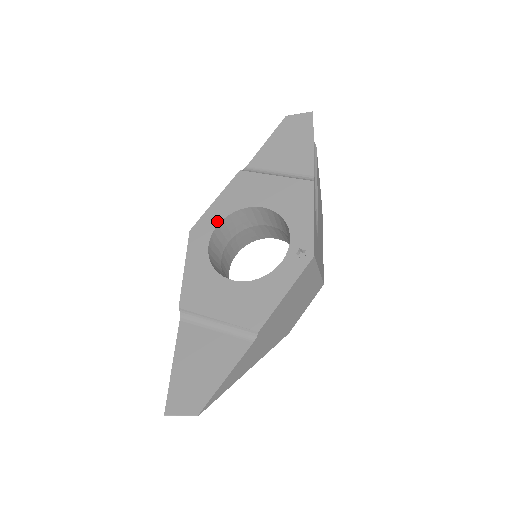
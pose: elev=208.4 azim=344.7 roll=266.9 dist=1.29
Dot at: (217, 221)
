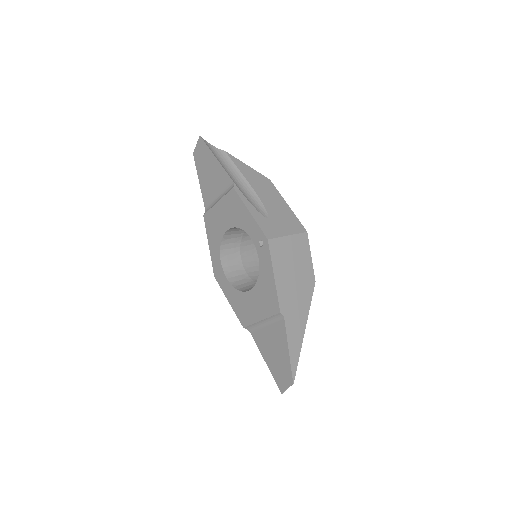
Dot at: (219, 259)
